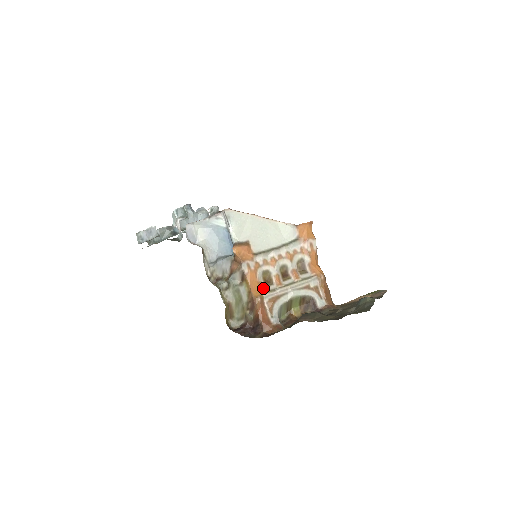
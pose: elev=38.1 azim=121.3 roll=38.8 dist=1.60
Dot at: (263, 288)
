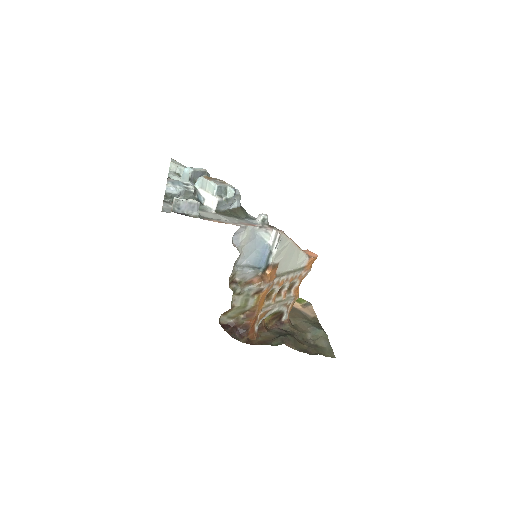
Dot at: (264, 302)
